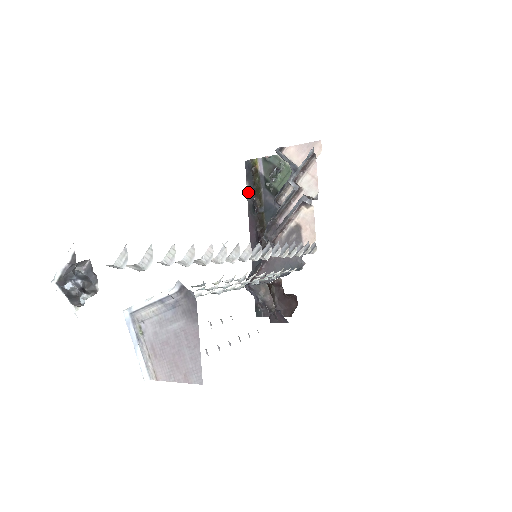
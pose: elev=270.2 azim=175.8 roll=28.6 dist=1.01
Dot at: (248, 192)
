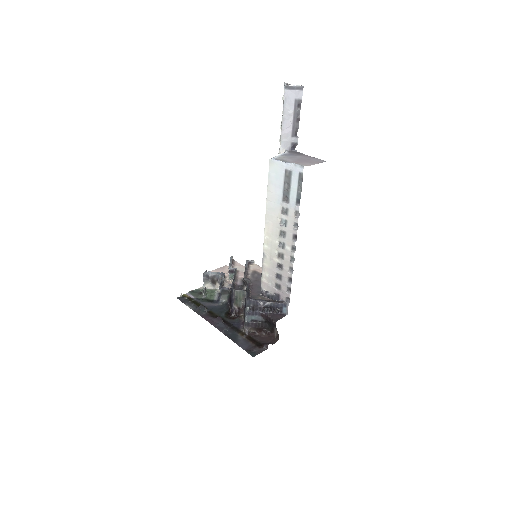
Dot at: (190, 307)
